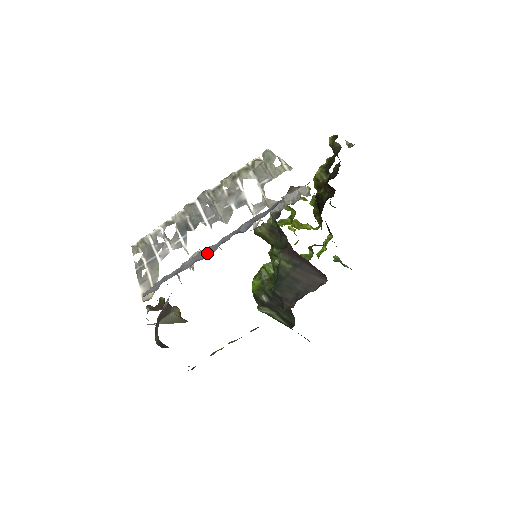
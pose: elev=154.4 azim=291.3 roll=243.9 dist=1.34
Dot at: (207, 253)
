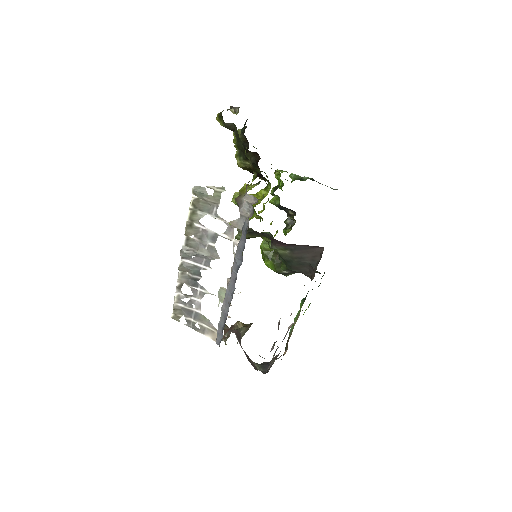
Dot at: (231, 293)
